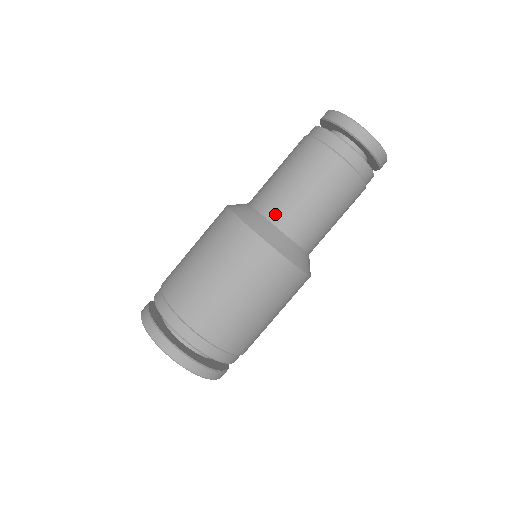
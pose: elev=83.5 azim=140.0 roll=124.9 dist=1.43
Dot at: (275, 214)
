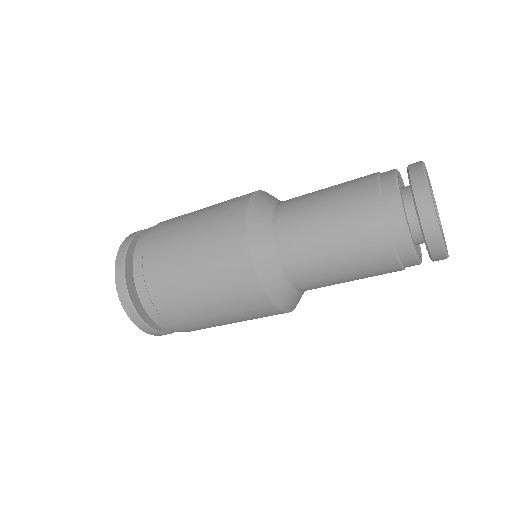
Dot at: (307, 289)
